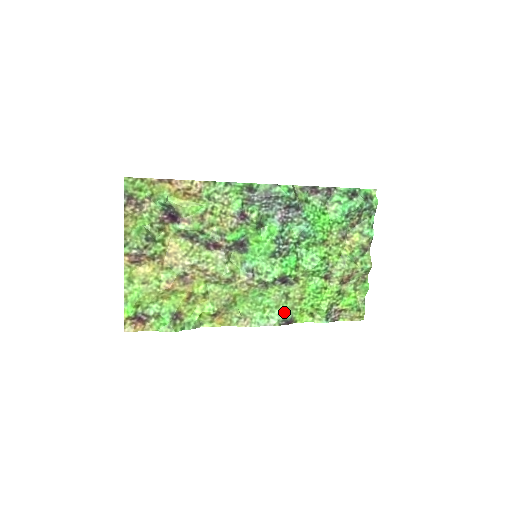
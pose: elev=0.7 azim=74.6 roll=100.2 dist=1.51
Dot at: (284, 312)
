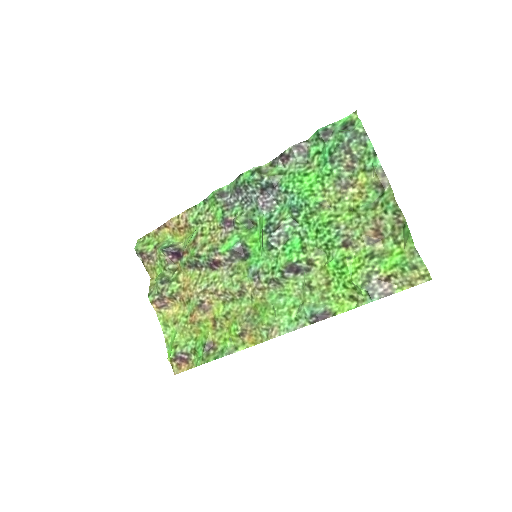
Dot at: (312, 306)
